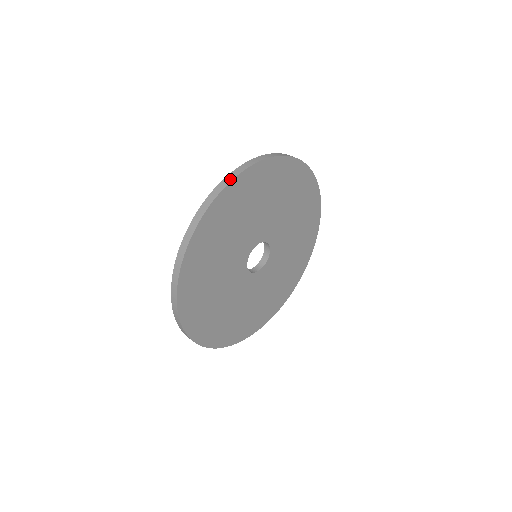
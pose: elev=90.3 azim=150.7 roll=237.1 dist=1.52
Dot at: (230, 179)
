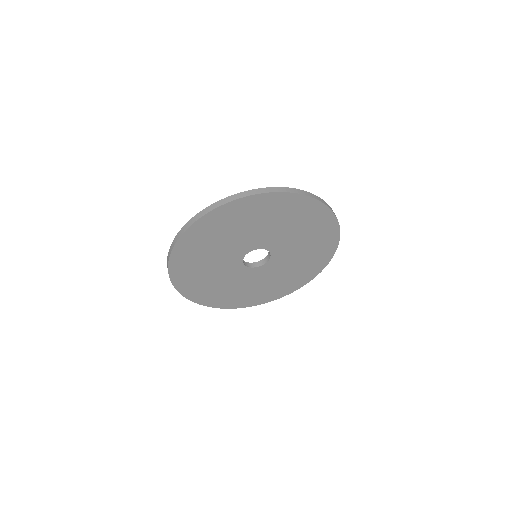
Dot at: (228, 201)
